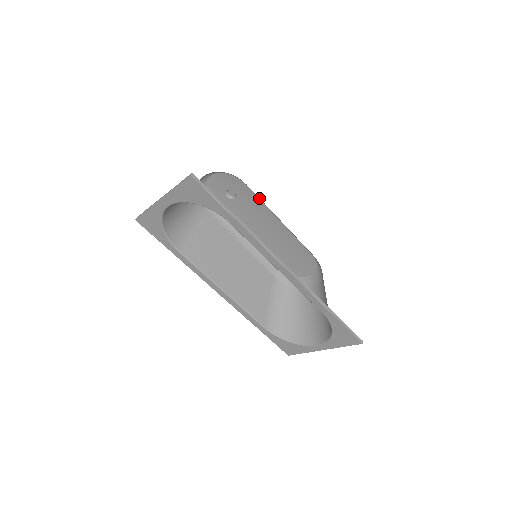
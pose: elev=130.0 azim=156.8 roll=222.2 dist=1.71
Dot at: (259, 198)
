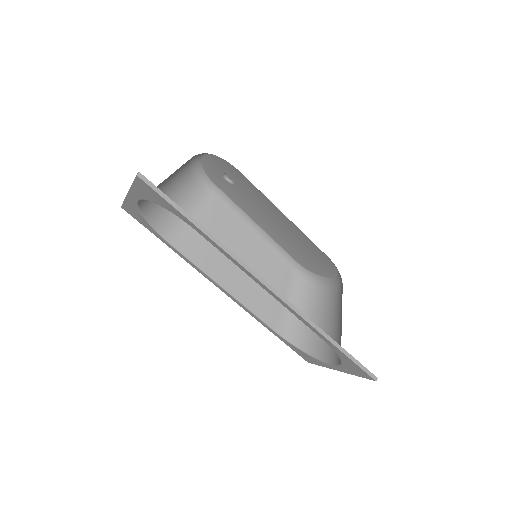
Dot at: occluded
